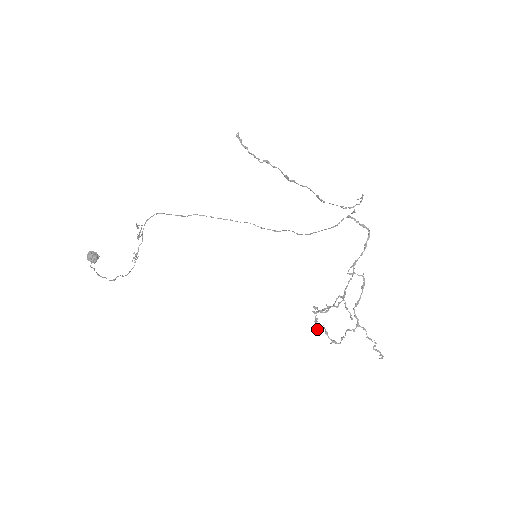
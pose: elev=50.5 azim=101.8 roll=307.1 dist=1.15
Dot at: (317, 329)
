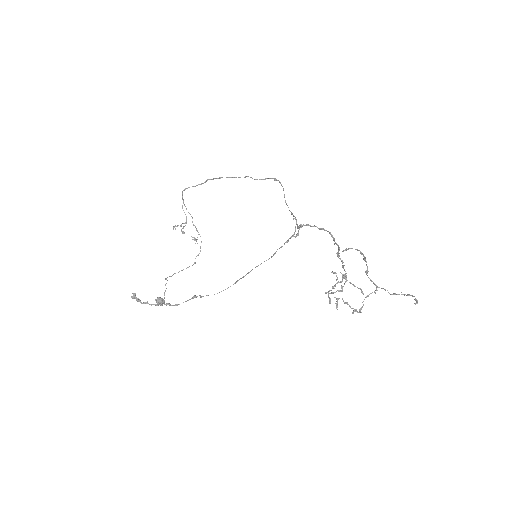
Dot at: occluded
